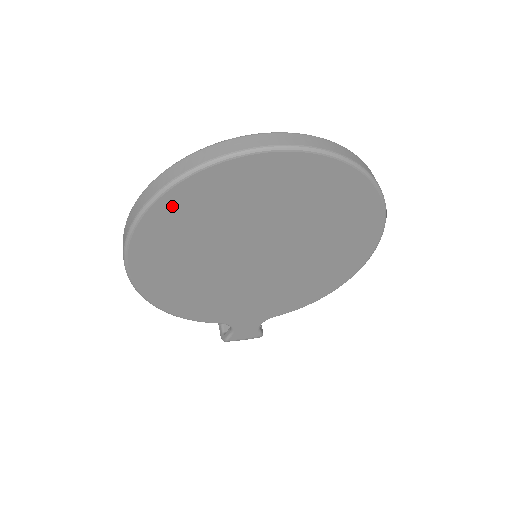
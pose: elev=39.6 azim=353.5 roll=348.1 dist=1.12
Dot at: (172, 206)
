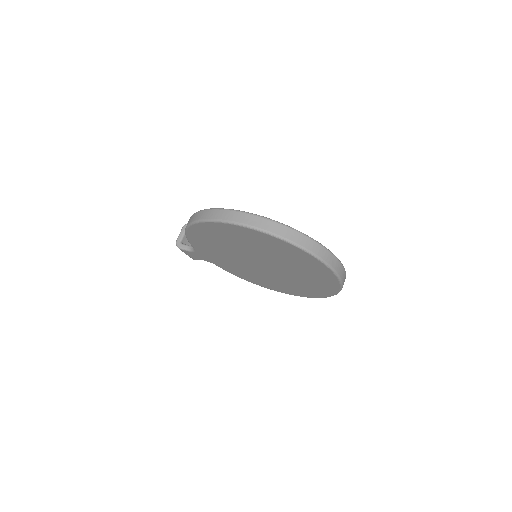
Dot at: (274, 241)
